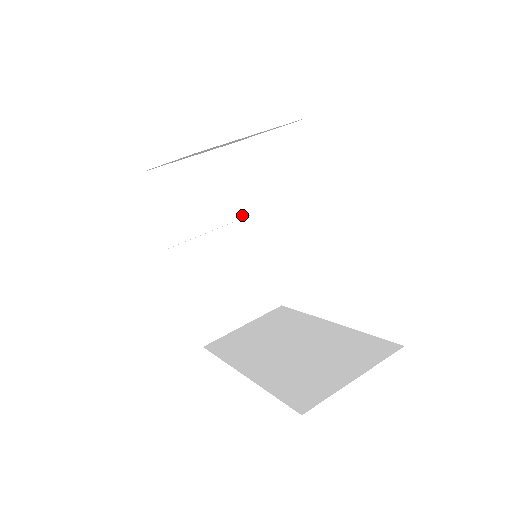
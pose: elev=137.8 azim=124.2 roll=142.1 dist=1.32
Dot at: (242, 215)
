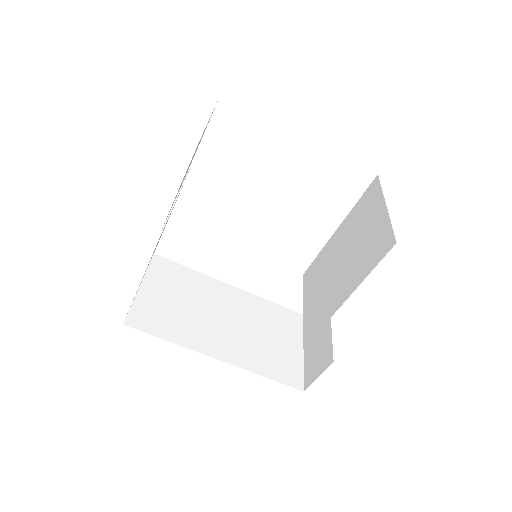
Dot at: occluded
